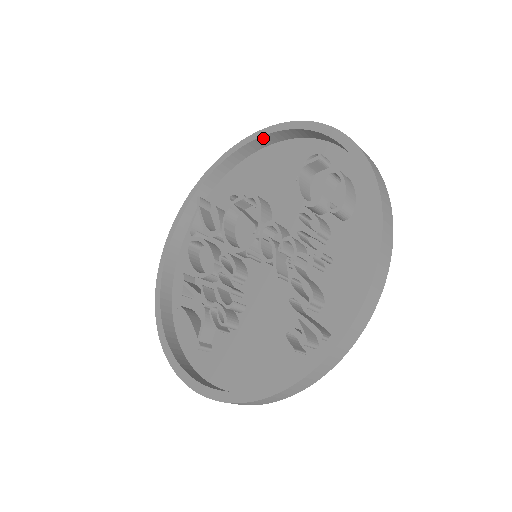
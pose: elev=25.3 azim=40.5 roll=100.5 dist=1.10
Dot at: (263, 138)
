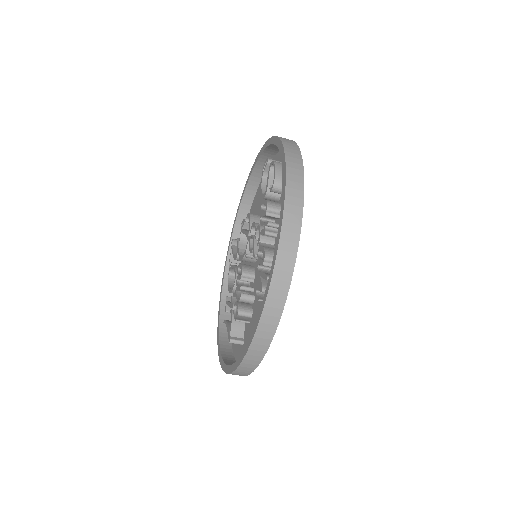
Dot at: (253, 175)
